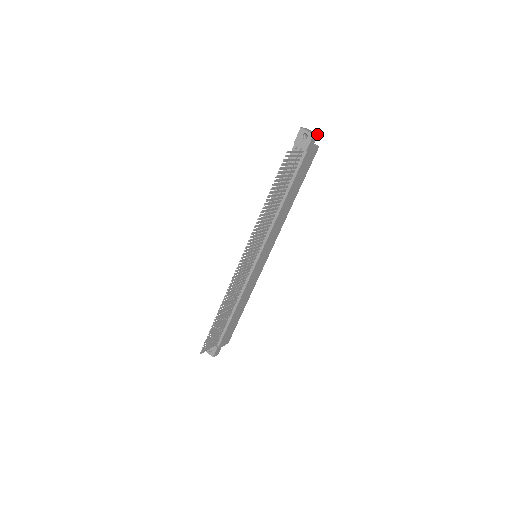
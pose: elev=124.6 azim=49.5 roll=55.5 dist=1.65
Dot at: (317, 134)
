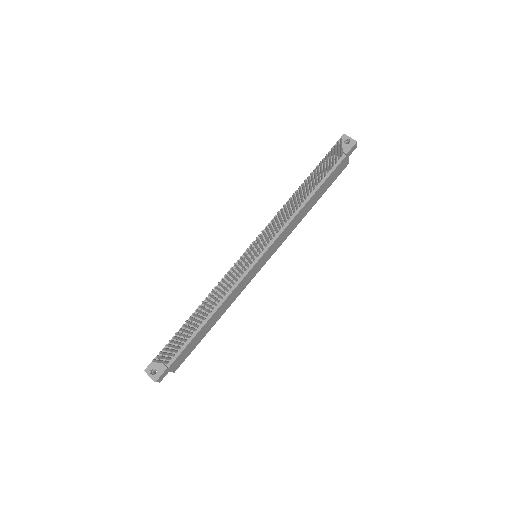
Dot at: (356, 146)
